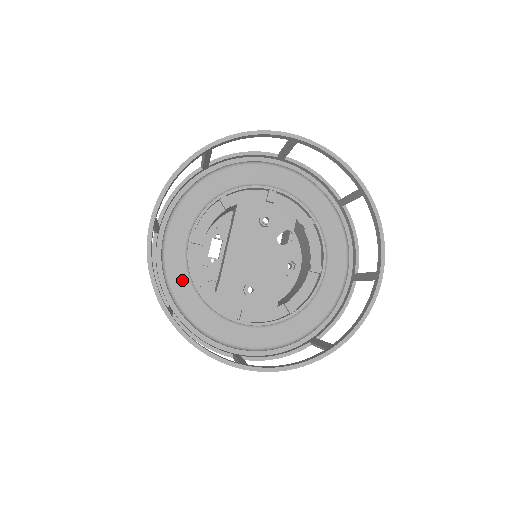
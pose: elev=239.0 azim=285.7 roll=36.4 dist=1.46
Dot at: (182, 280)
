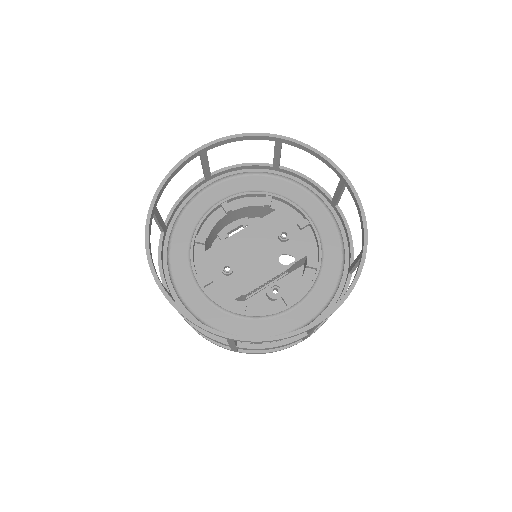
Dot at: (192, 222)
